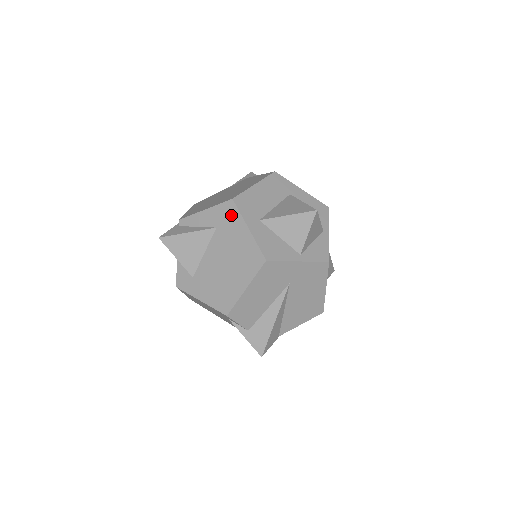
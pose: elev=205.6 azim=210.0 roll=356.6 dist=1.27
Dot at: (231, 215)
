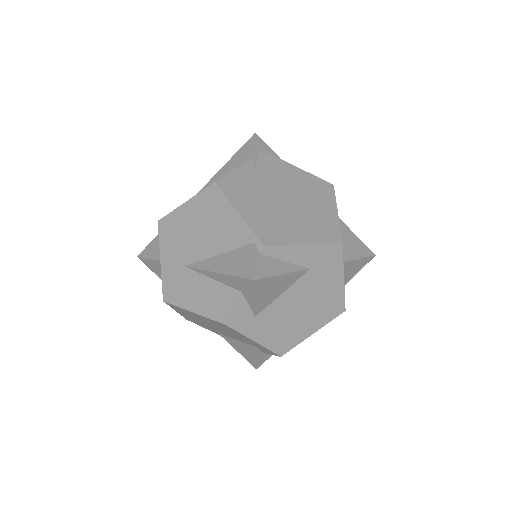
Dot at: (333, 260)
